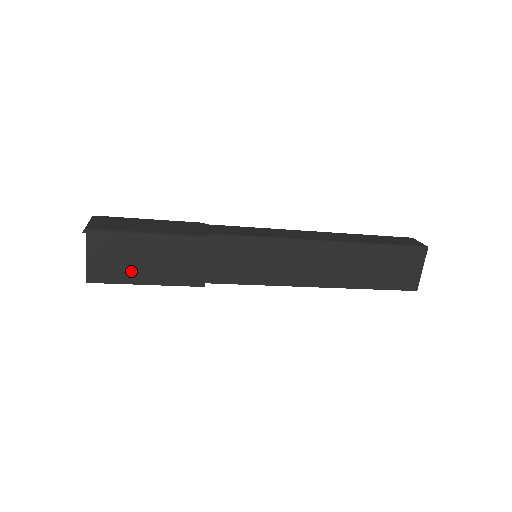
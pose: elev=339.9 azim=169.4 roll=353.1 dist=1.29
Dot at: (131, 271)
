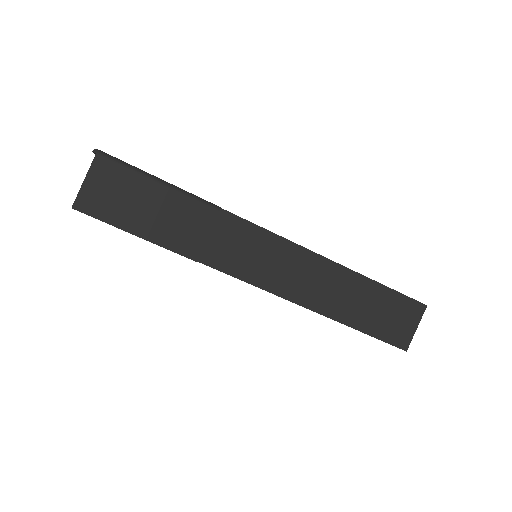
Dot at: (126, 214)
